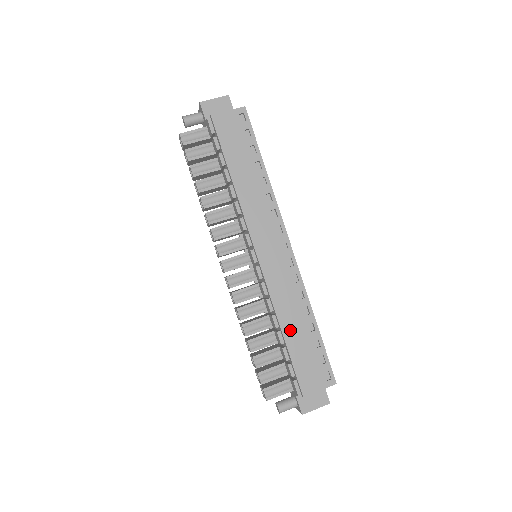
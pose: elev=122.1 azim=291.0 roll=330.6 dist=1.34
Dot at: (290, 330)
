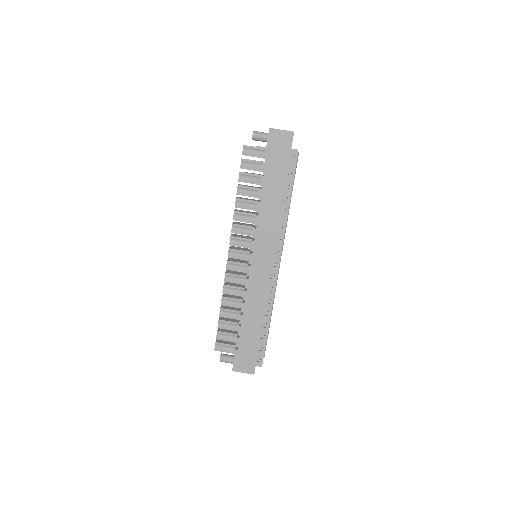
Dot at: (249, 319)
